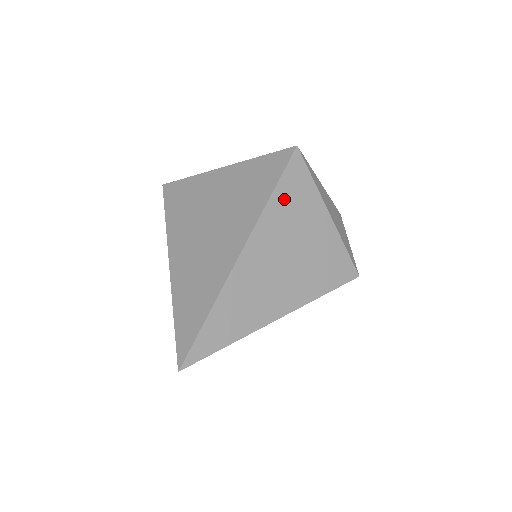
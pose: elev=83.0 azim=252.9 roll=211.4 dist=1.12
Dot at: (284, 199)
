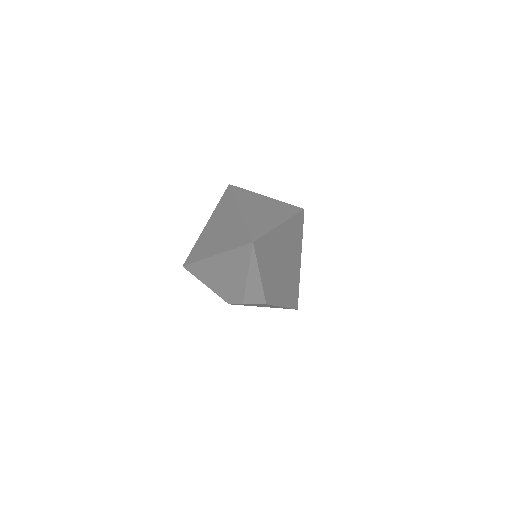
Dot at: (241, 196)
